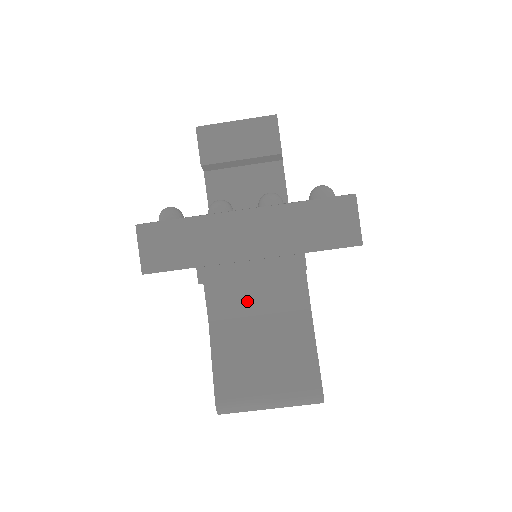
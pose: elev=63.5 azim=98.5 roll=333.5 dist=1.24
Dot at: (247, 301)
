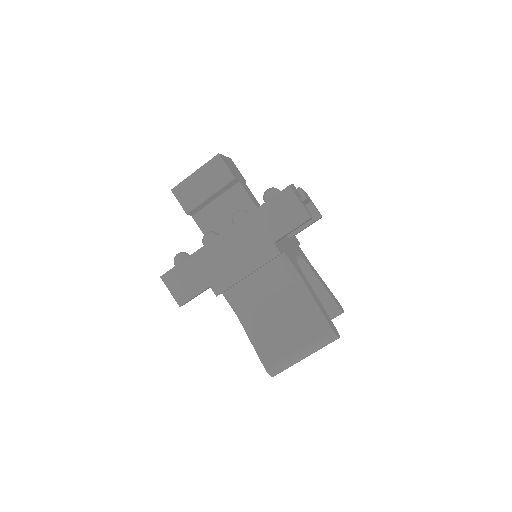
Dot at: (256, 292)
